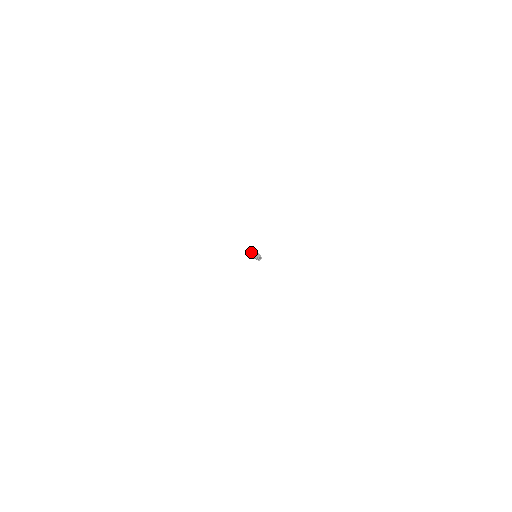
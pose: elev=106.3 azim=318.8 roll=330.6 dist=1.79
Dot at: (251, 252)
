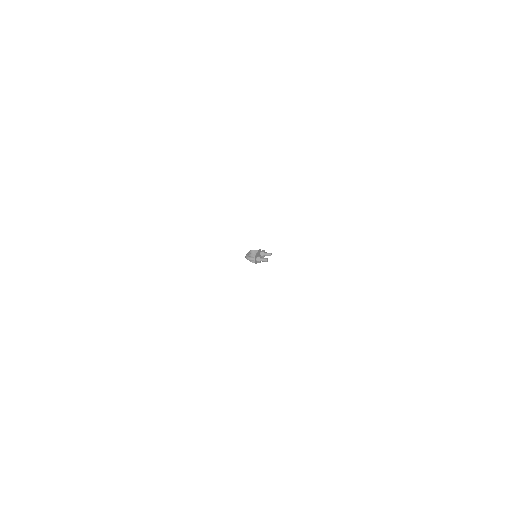
Dot at: (255, 263)
